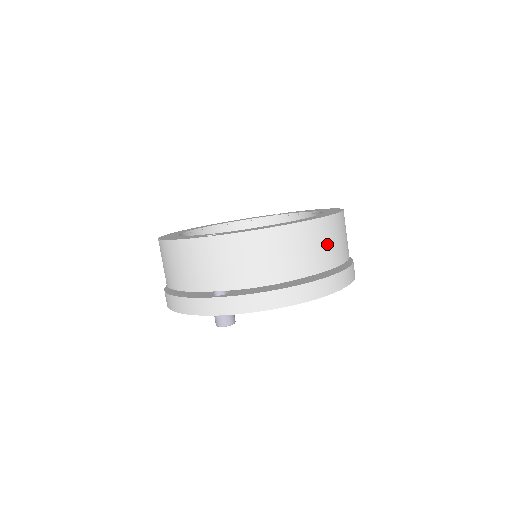
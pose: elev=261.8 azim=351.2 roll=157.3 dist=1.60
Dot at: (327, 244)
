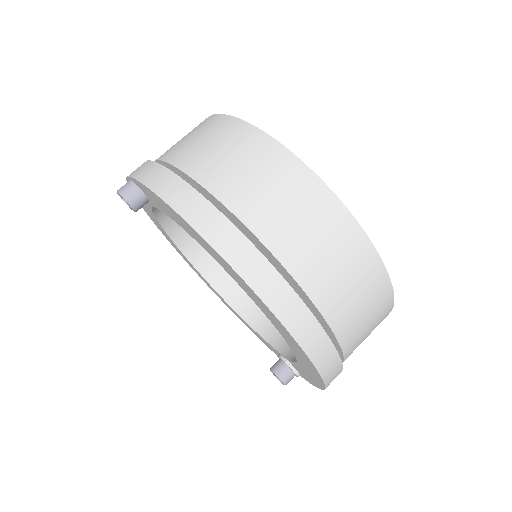
Dot at: (293, 213)
